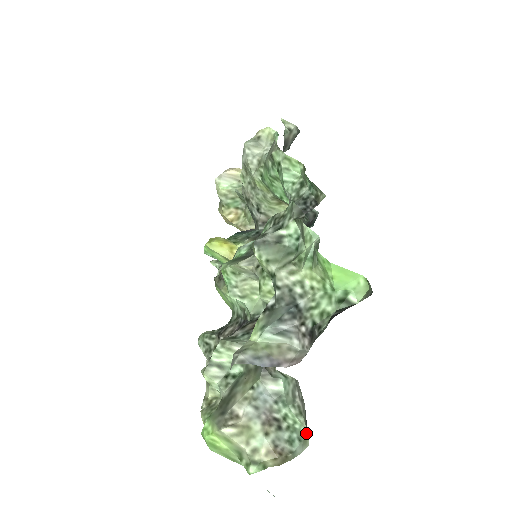
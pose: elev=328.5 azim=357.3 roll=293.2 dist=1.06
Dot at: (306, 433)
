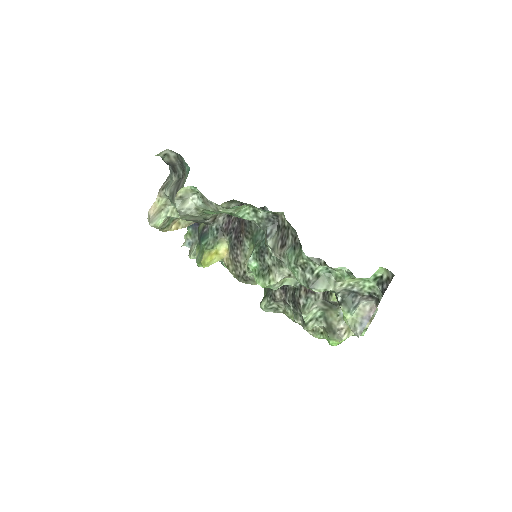
Dot at: occluded
